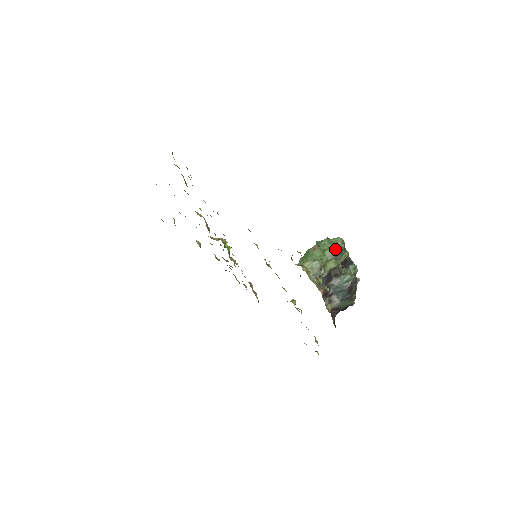
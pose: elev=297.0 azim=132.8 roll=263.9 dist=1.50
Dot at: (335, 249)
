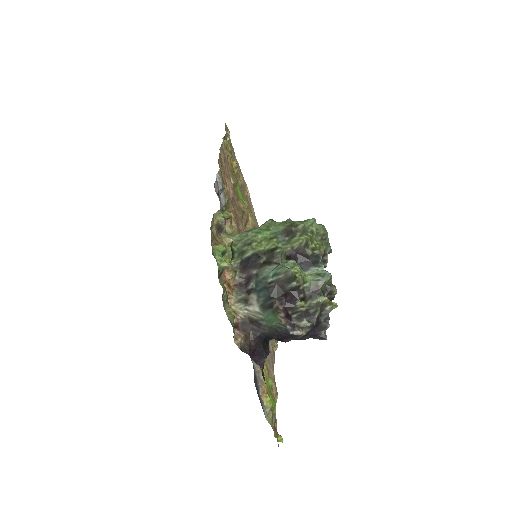
Dot at: (286, 225)
